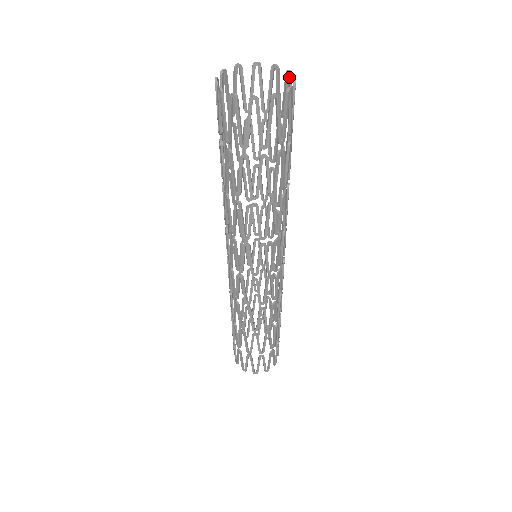
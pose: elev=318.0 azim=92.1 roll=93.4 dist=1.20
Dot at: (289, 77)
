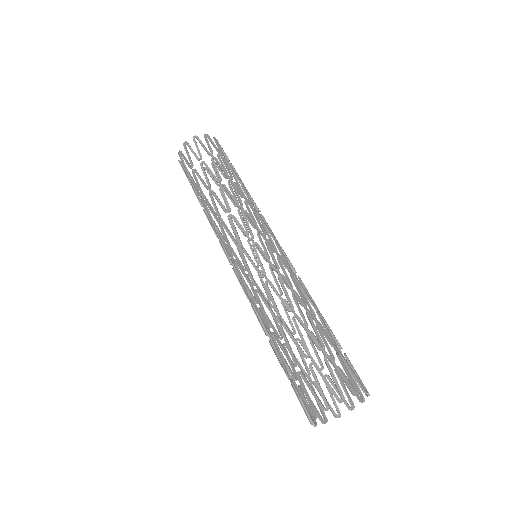
Dot at: occluded
